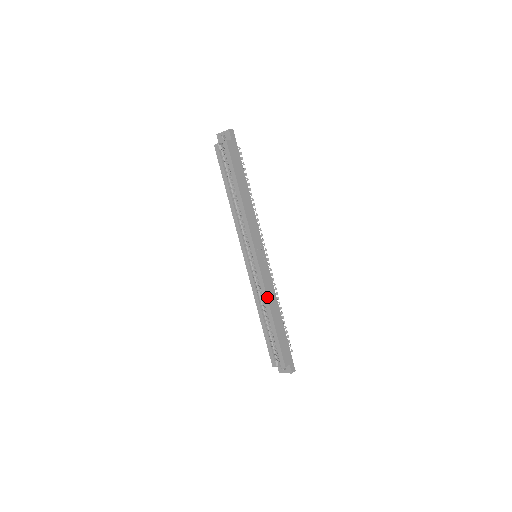
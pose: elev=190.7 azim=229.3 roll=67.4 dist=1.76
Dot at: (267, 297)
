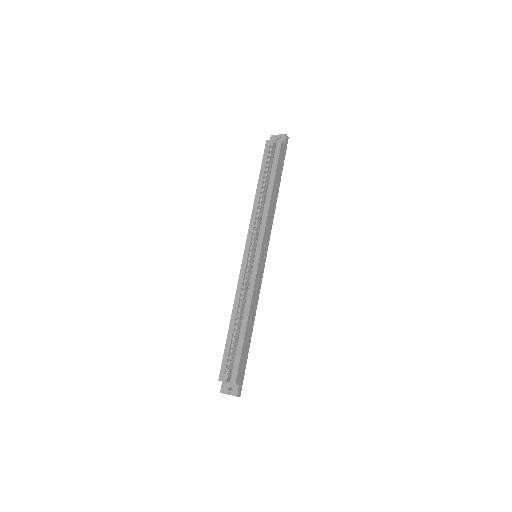
Dot at: (252, 298)
